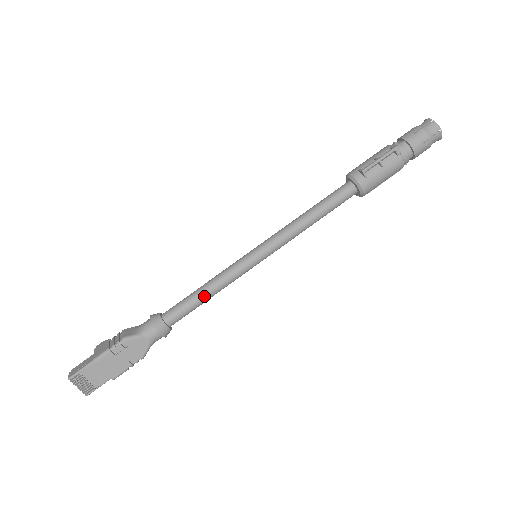
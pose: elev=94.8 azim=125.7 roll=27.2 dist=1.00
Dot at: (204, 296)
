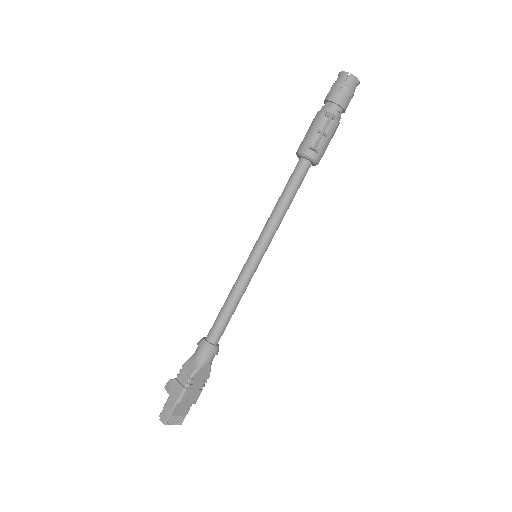
Dot at: (233, 309)
